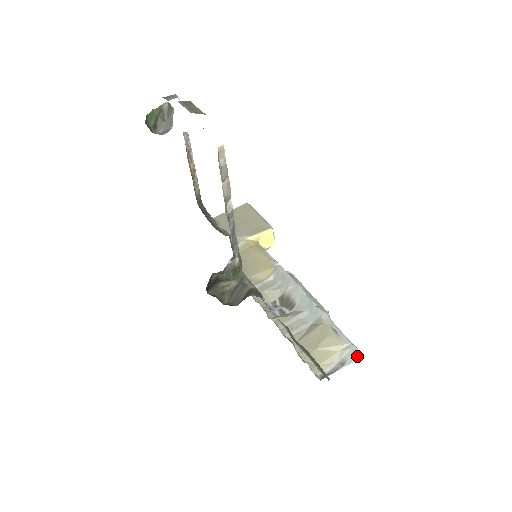
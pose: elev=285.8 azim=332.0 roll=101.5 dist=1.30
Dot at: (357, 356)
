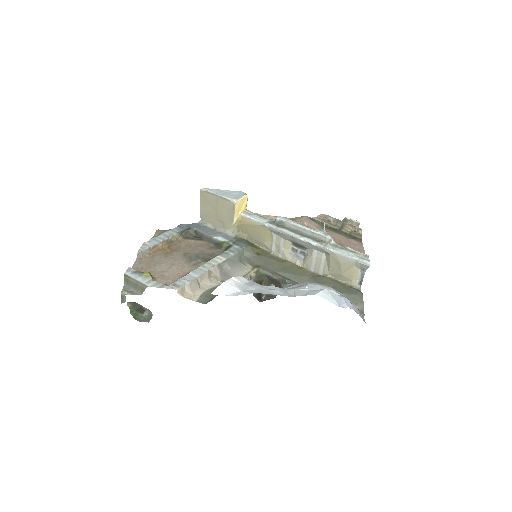
Dot at: (366, 266)
